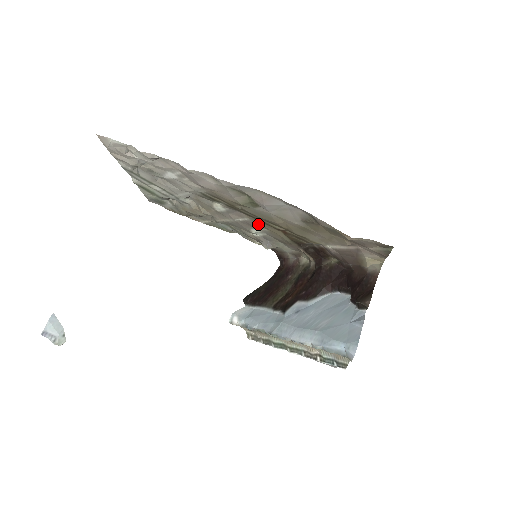
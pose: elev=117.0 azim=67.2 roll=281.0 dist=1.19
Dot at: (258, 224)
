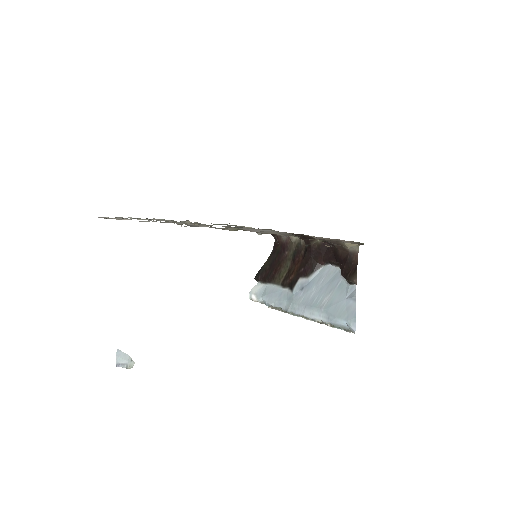
Dot at: occluded
